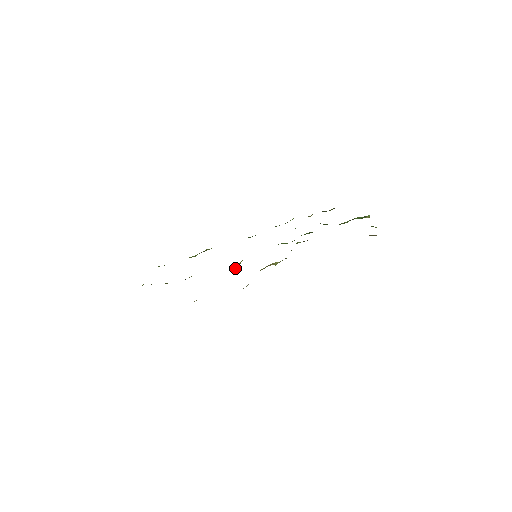
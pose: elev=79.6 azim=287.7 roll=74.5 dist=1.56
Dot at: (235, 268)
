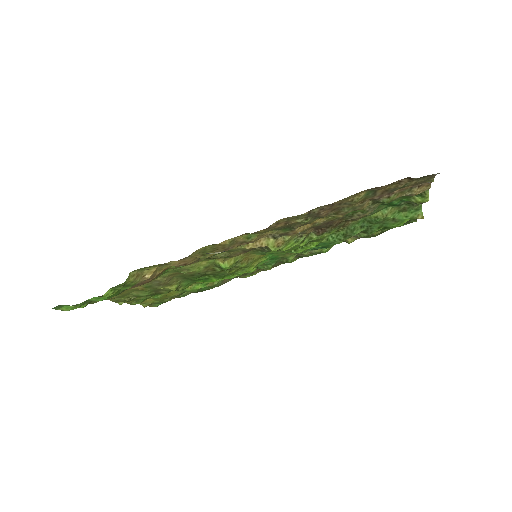
Dot at: (224, 265)
